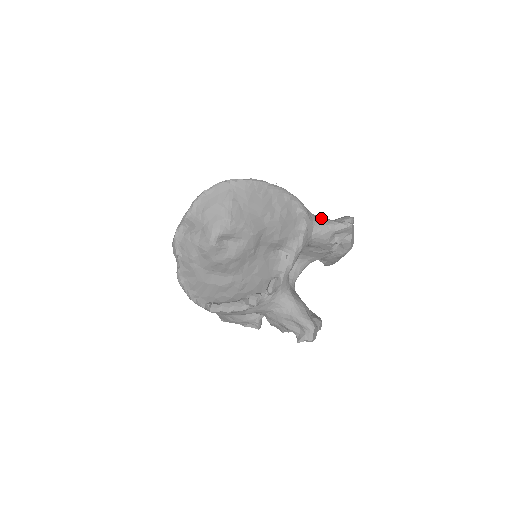
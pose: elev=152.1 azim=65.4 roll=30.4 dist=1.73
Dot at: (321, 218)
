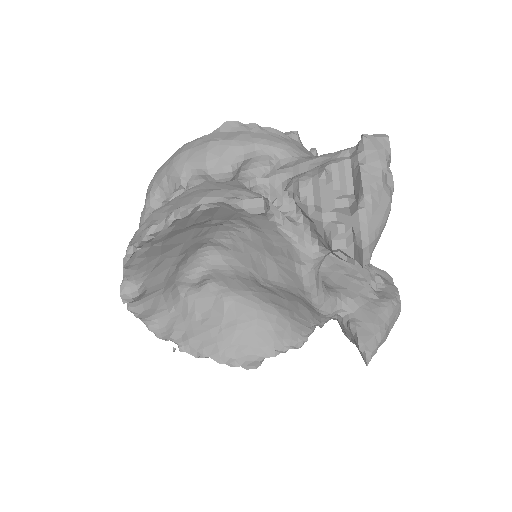
Dot at: occluded
